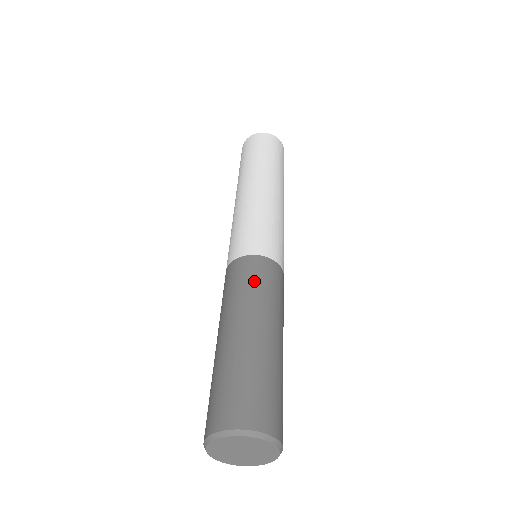
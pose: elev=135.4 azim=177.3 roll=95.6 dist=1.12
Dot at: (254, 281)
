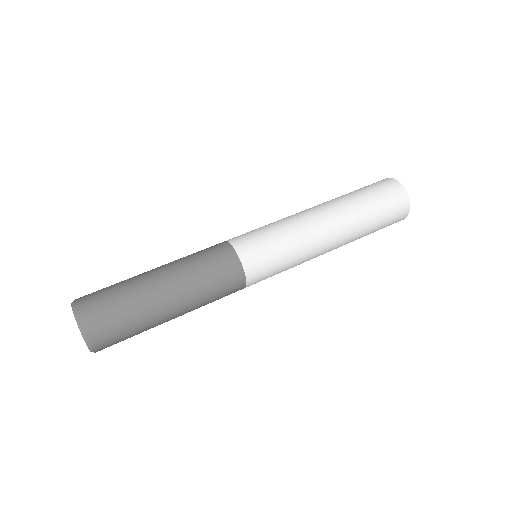
Dot at: (201, 254)
